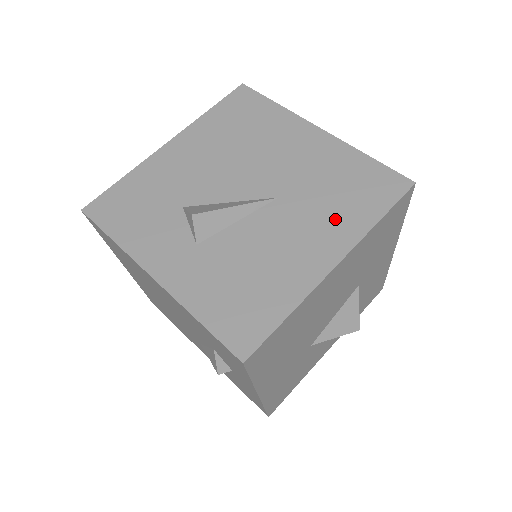
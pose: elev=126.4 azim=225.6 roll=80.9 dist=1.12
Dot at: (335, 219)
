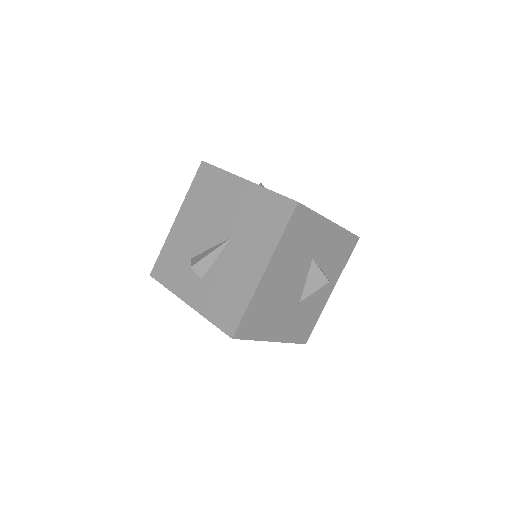
Dot at: (260, 242)
